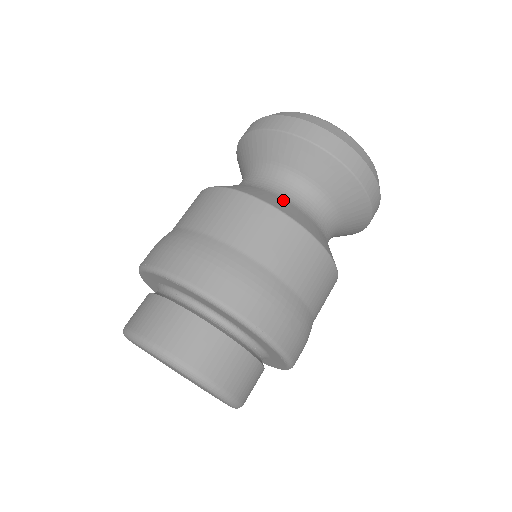
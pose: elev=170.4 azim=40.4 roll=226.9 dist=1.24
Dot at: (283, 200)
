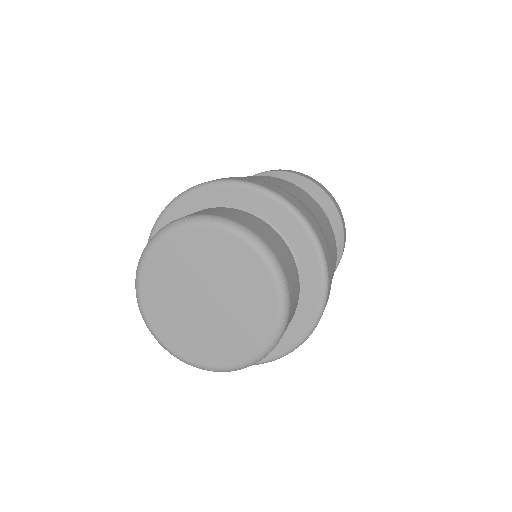
Dot at: occluded
